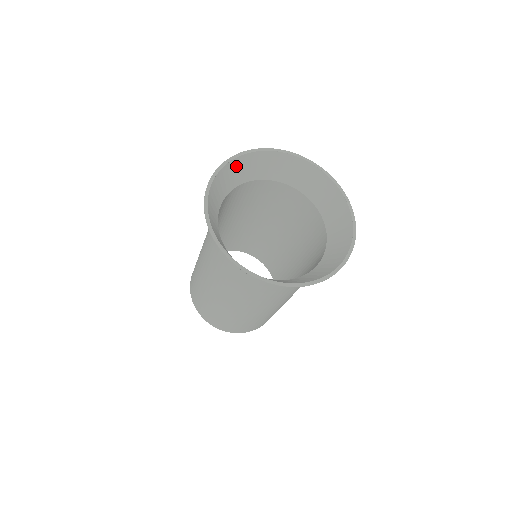
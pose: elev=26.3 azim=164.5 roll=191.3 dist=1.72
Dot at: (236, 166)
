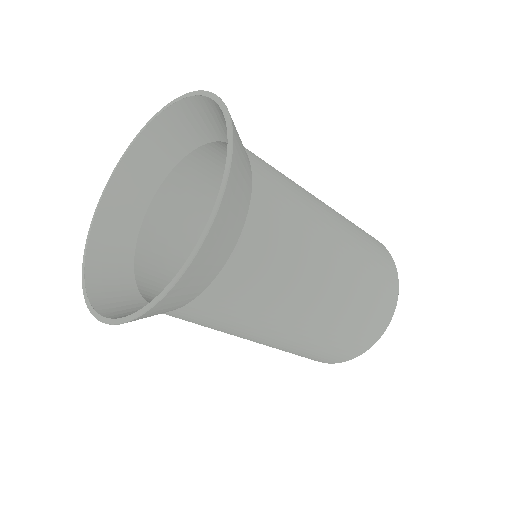
Dot at: (105, 230)
